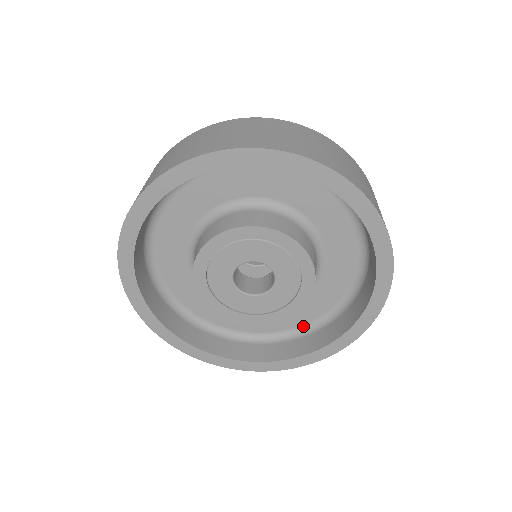
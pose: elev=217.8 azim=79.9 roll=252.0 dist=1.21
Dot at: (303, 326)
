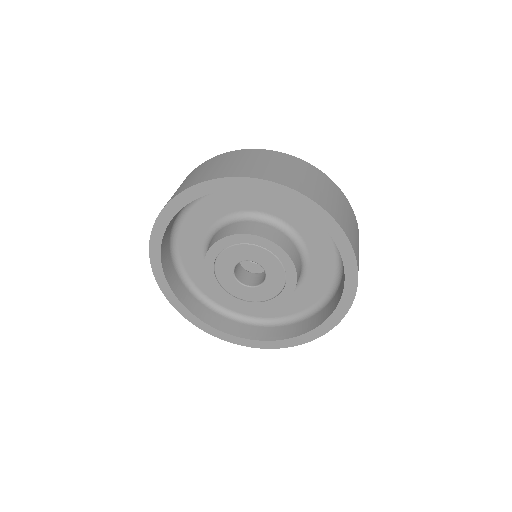
Dot at: (328, 292)
